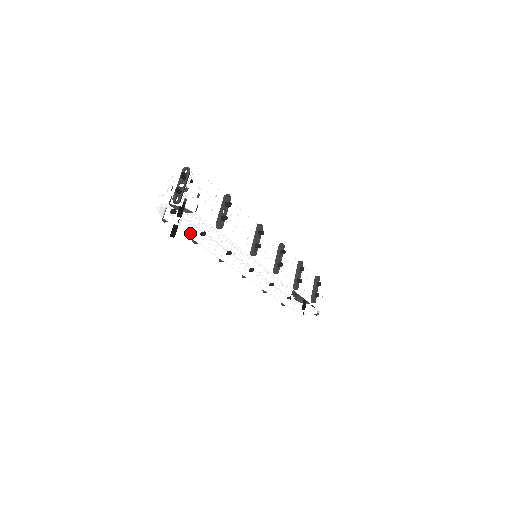
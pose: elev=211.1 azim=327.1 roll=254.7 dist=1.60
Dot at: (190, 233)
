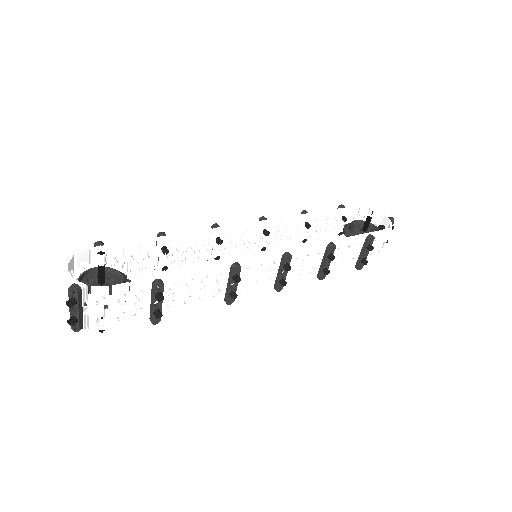
Dot at: (143, 276)
